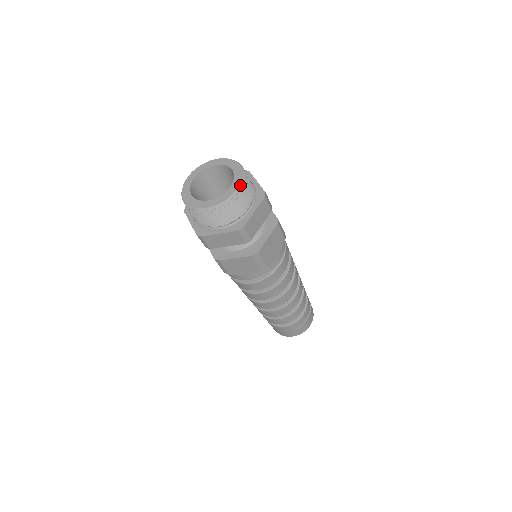
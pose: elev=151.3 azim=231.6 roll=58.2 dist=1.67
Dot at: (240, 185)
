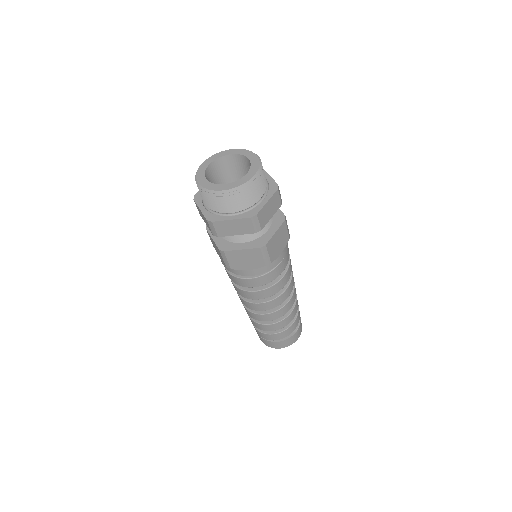
Dot at: (231, 190)
